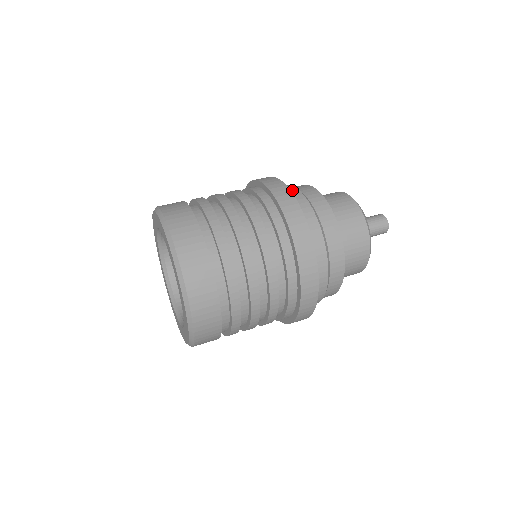
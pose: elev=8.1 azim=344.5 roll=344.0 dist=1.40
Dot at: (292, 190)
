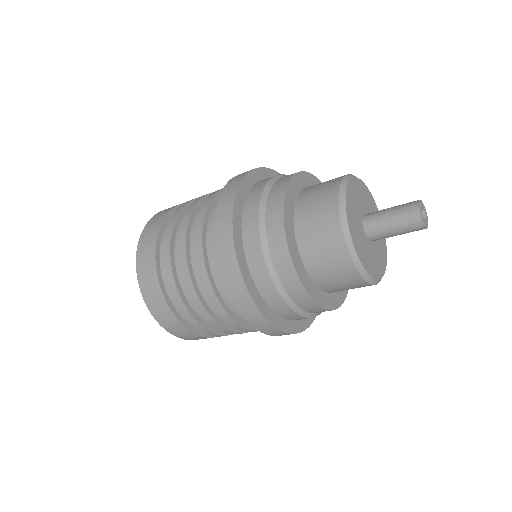
Dot at: occluded
